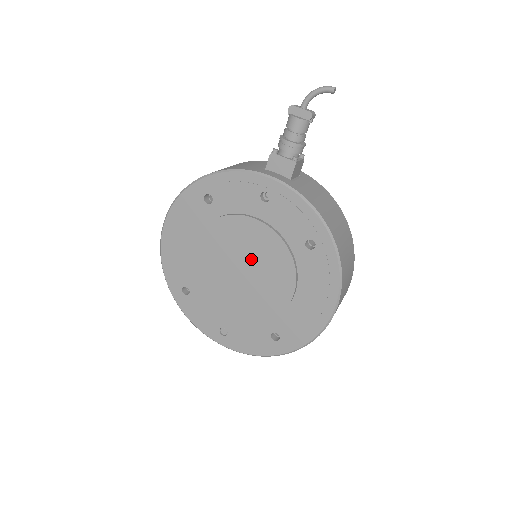
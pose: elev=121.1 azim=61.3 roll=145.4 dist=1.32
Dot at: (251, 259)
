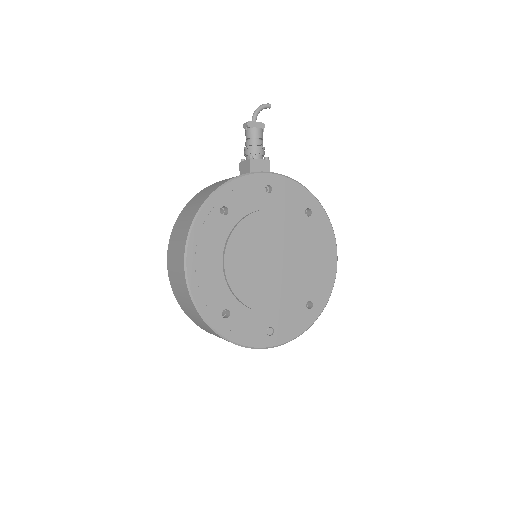
Dot at: (275, 246)
